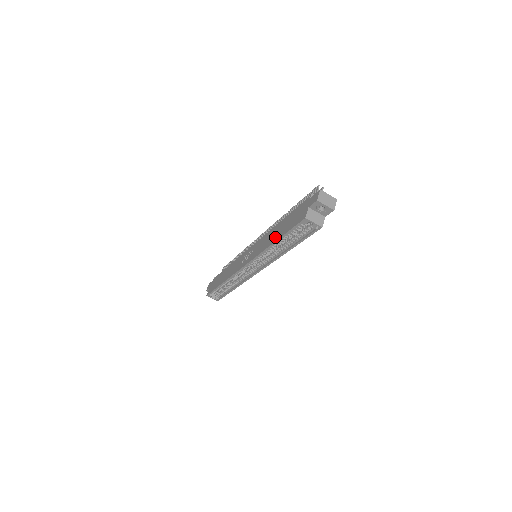
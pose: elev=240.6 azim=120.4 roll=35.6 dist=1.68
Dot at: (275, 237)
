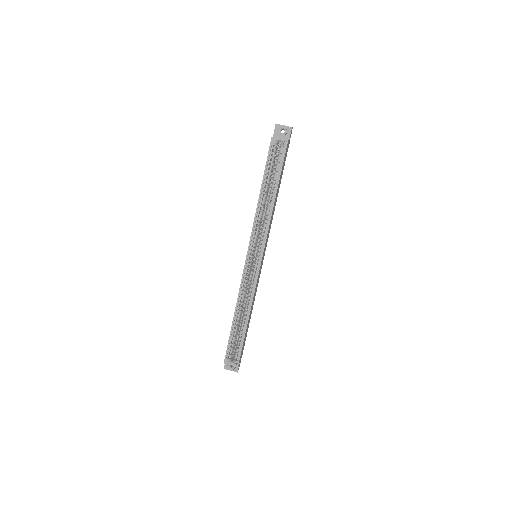
Dot at: occluded
